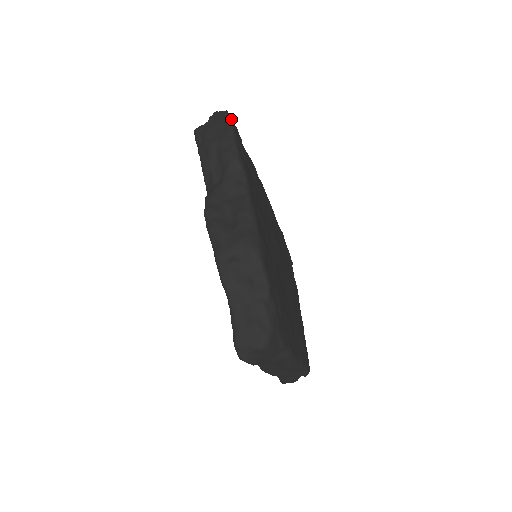
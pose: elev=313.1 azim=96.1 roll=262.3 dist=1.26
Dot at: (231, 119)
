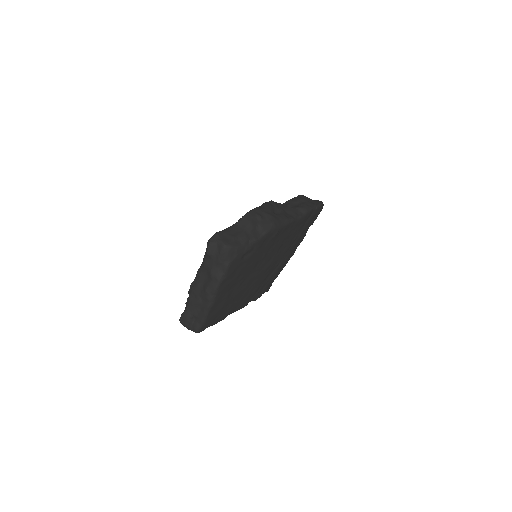
Dot at: occluded
